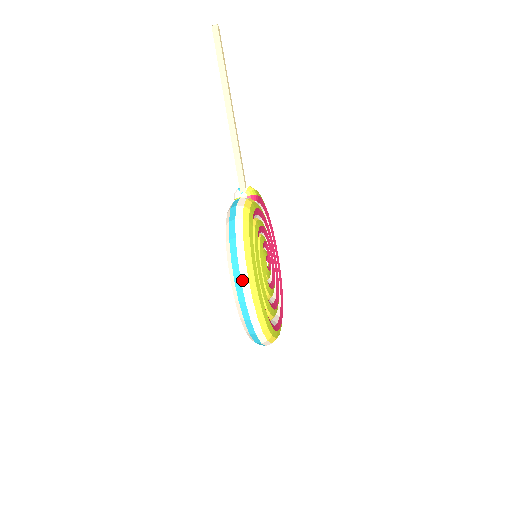
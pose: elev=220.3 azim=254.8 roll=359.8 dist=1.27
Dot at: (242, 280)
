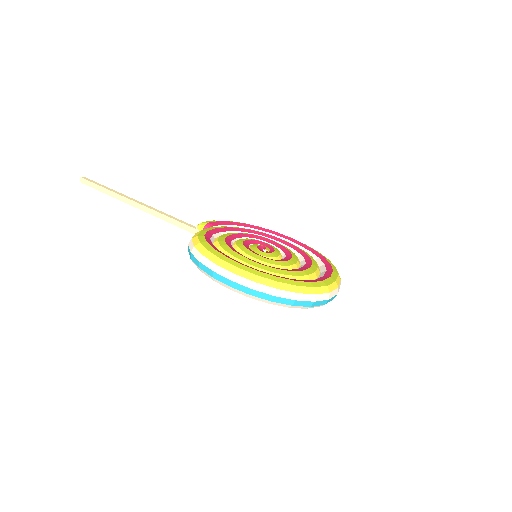
Dot at: (231, 279)
